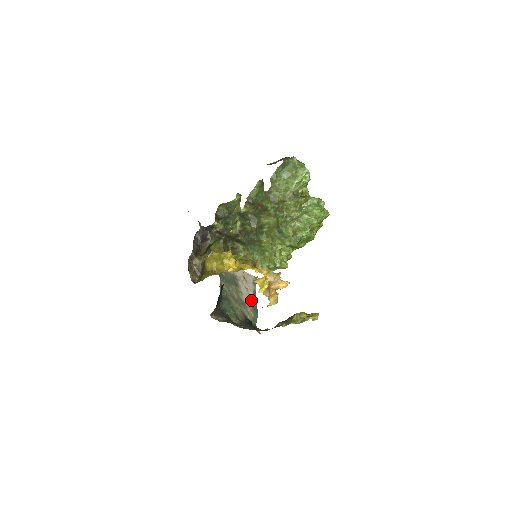
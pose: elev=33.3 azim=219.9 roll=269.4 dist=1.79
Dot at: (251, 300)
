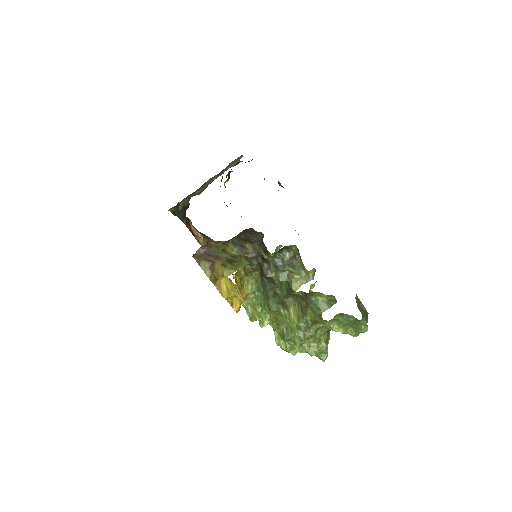
Dot at: occluded
